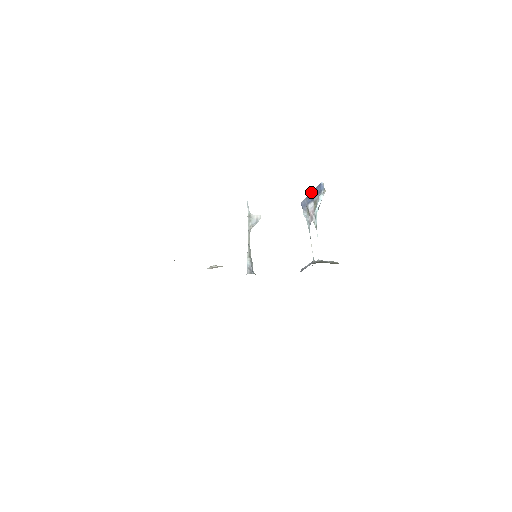
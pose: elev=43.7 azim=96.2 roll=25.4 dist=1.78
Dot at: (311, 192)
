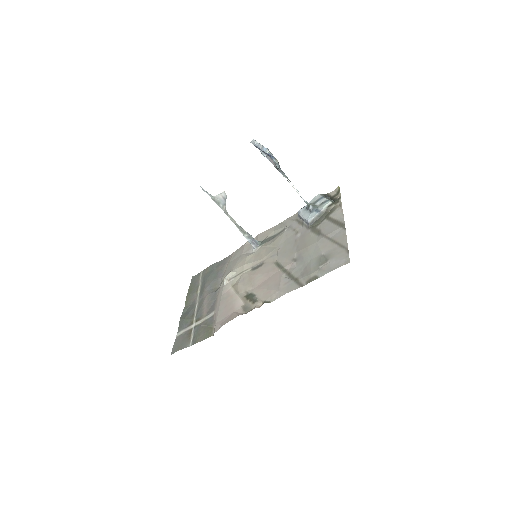
Dot at: occluded
